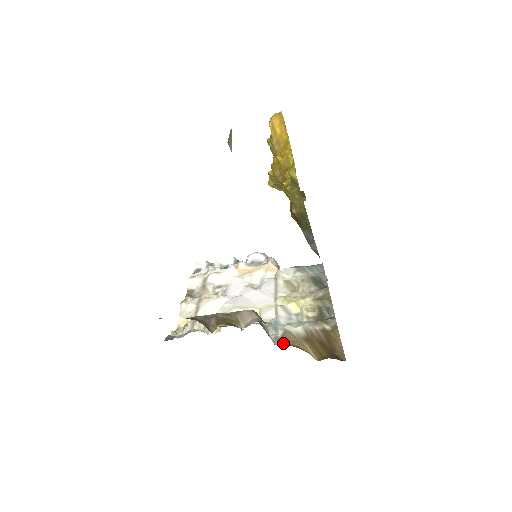
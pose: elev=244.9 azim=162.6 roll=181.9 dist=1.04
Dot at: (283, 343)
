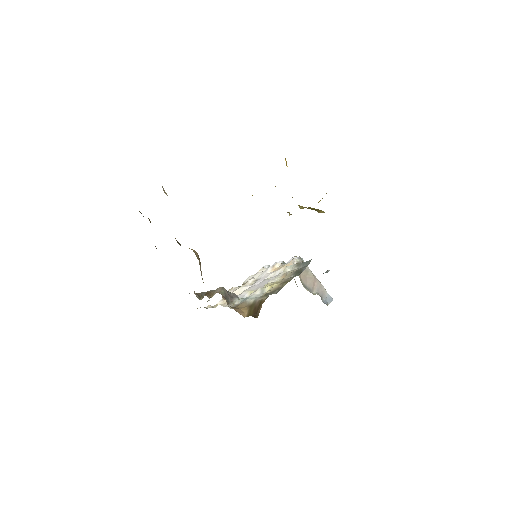
Dot at: (232, 307)
